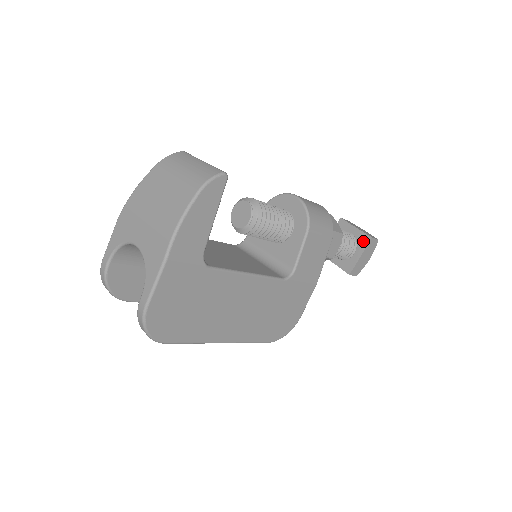
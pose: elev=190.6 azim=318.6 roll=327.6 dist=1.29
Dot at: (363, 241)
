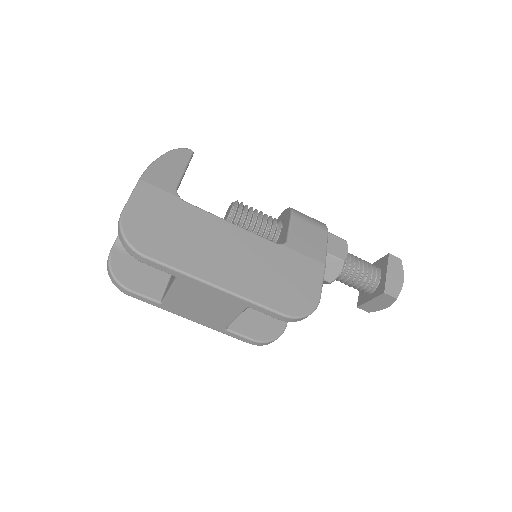
Dot at: (384, 262)
